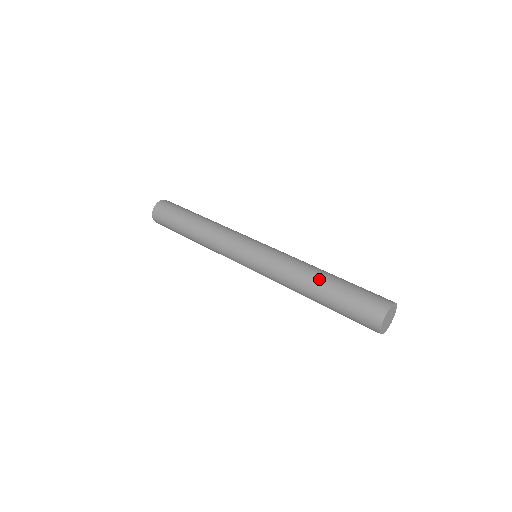
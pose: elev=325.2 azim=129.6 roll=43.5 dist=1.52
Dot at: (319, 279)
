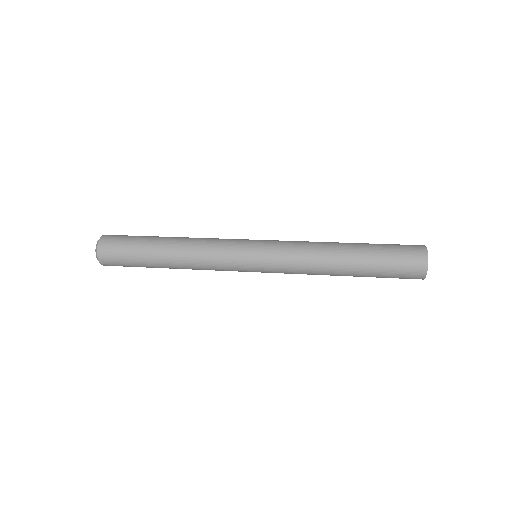
Dot at: (346, 255)
